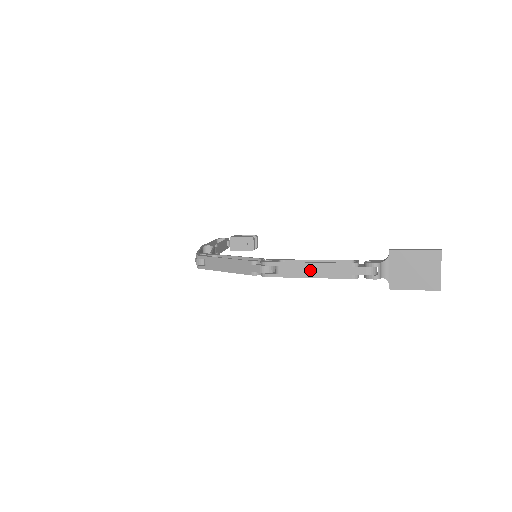
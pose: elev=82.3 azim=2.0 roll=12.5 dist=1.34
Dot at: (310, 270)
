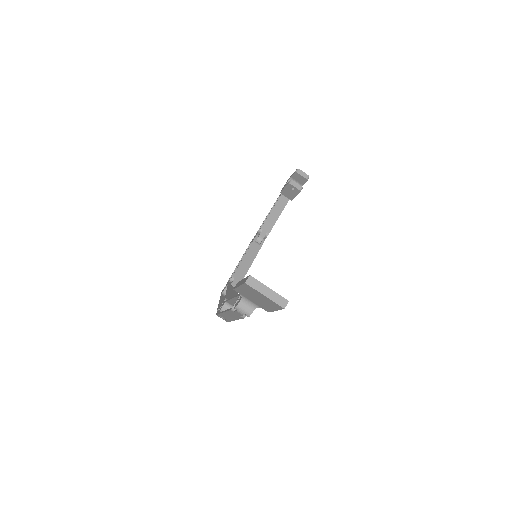
Dot at: (229, 316)
